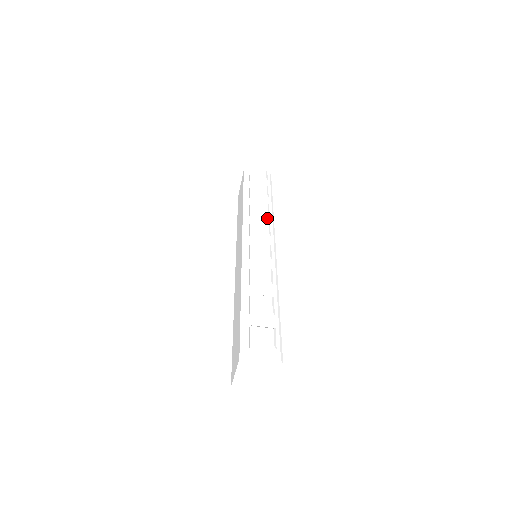
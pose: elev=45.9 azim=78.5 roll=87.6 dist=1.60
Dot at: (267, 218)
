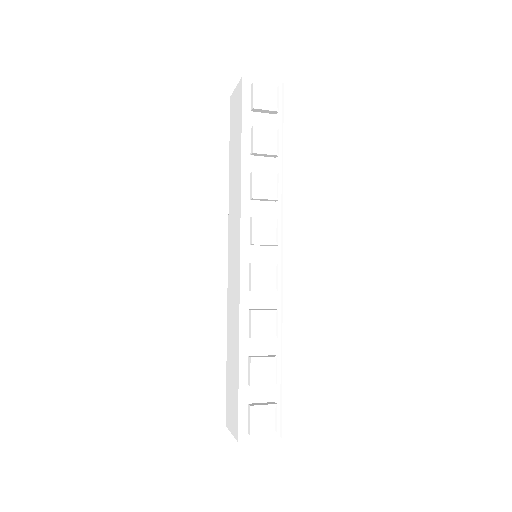
Dot at: (274, 201)
